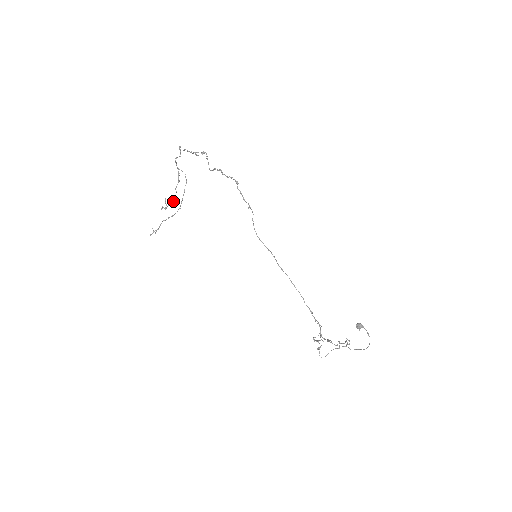
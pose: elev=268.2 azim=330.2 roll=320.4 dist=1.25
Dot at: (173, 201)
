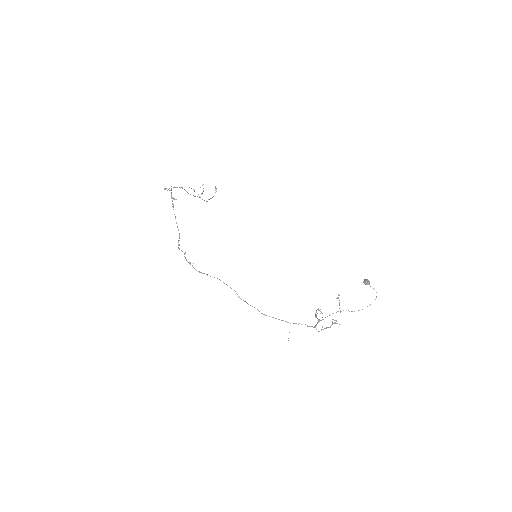
Dot at: (199, 197)
